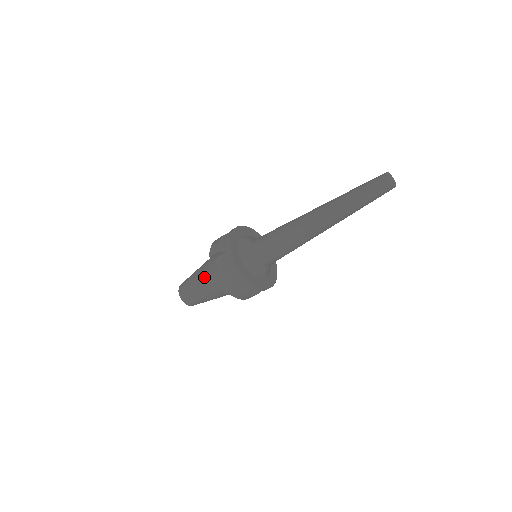
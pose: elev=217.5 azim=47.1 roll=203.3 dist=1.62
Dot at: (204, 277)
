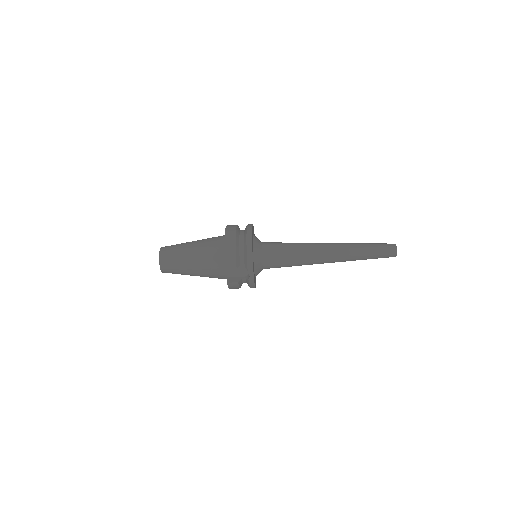
Dot at: (204, 271)
